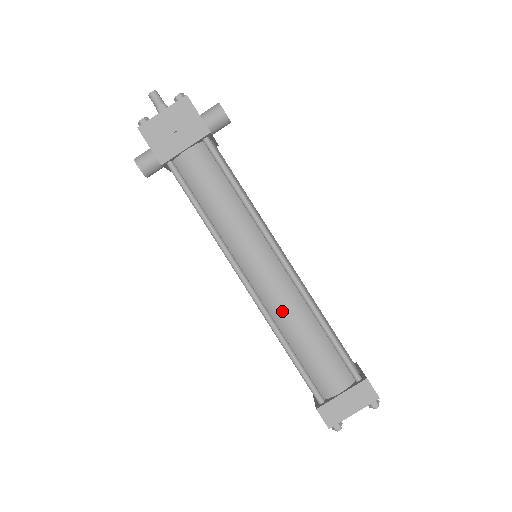
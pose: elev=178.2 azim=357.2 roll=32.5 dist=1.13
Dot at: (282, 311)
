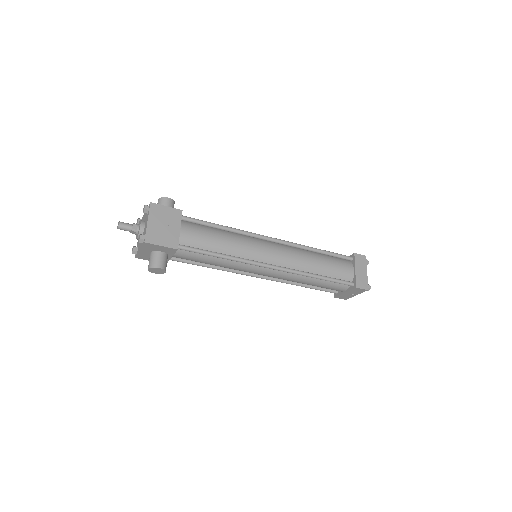
Dot at: (300, 262)
